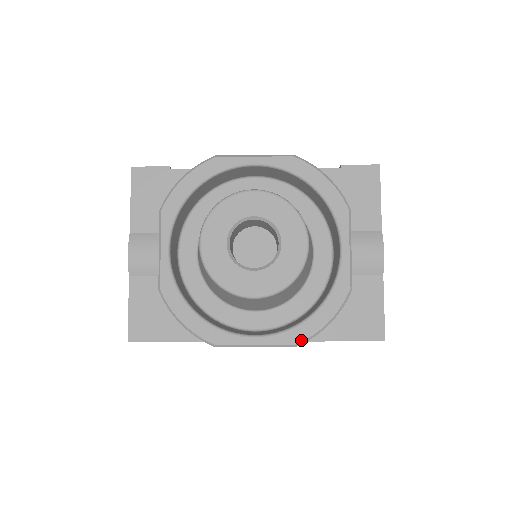
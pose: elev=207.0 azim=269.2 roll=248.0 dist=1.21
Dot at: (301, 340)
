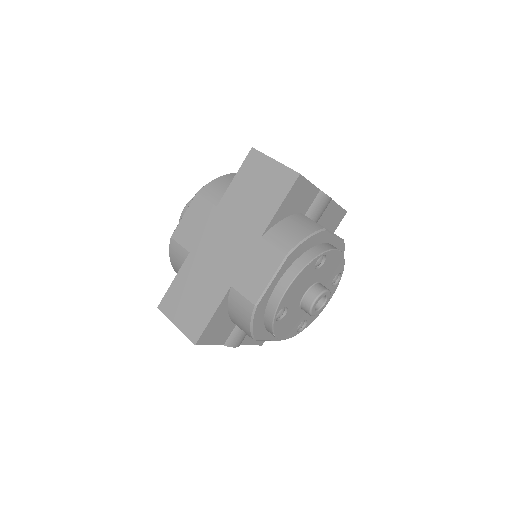
Dot at: (200, 191)
